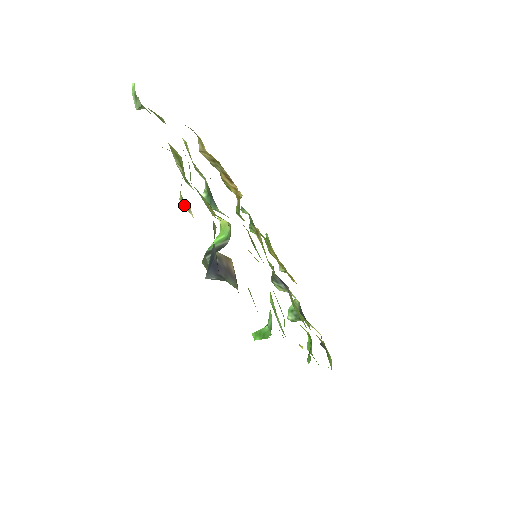
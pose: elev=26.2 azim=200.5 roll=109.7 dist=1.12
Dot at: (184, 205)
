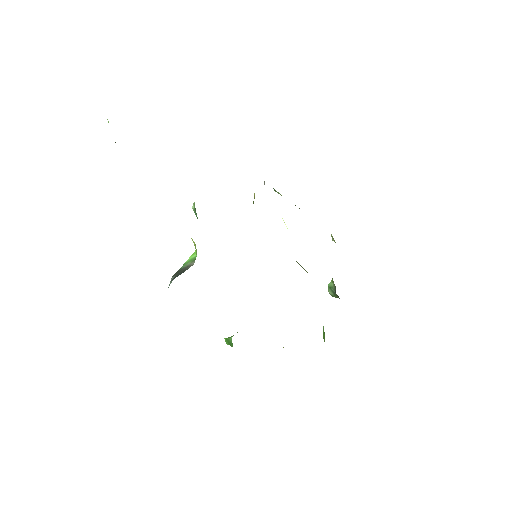
Dot at: occluded
